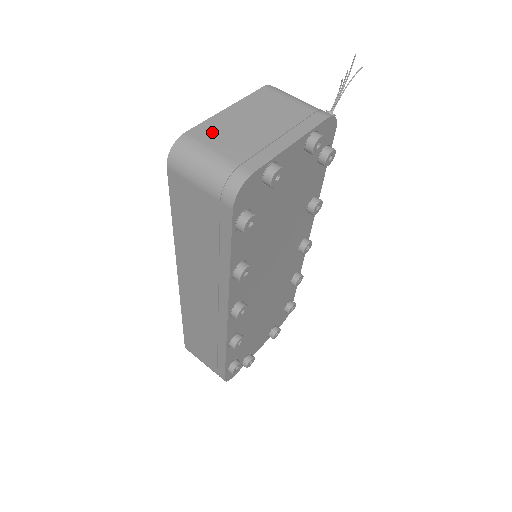
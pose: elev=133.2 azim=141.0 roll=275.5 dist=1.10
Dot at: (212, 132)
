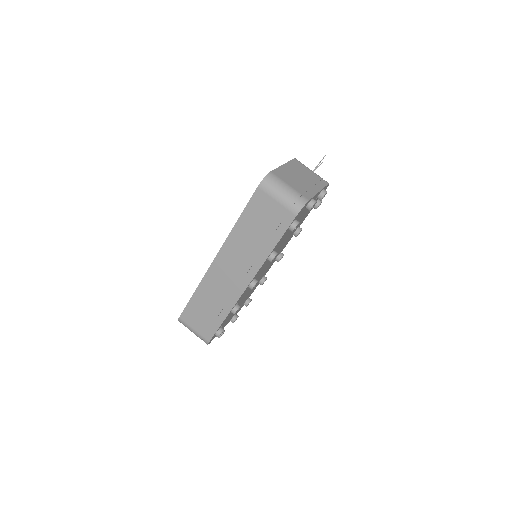
Dot at: (283, 175)
